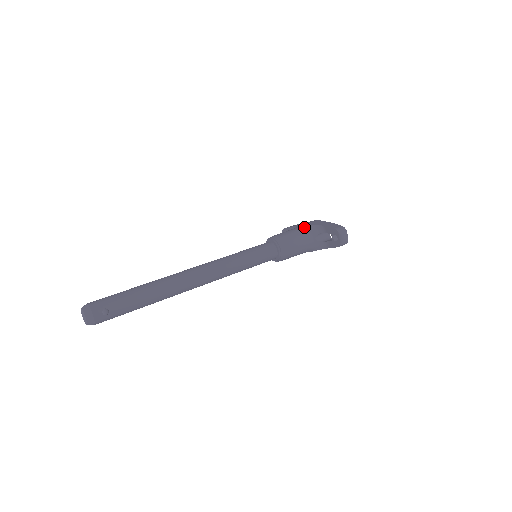
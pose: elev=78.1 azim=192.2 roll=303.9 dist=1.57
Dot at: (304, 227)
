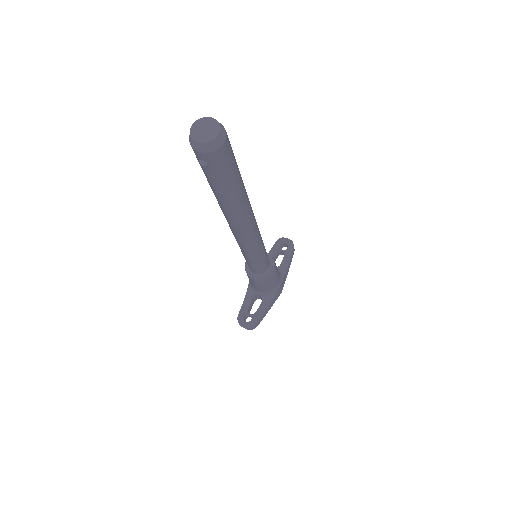
Dot at: occluded
